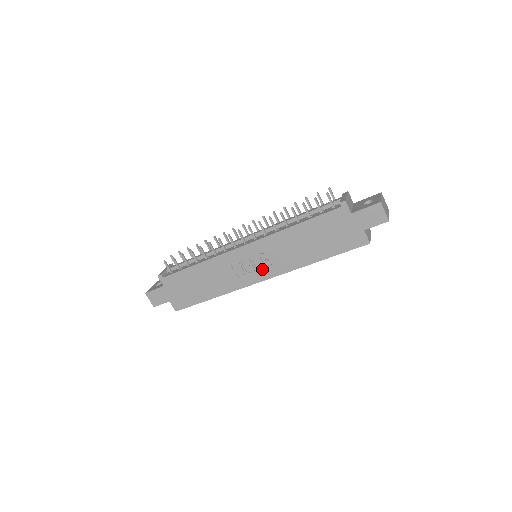
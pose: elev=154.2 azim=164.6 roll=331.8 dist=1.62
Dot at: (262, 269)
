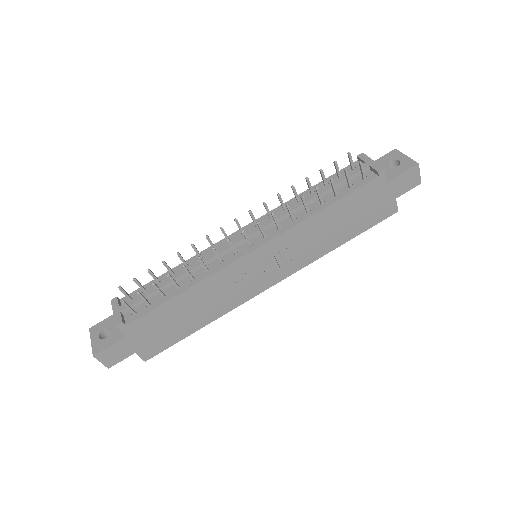
Dot at: (274, 272)
